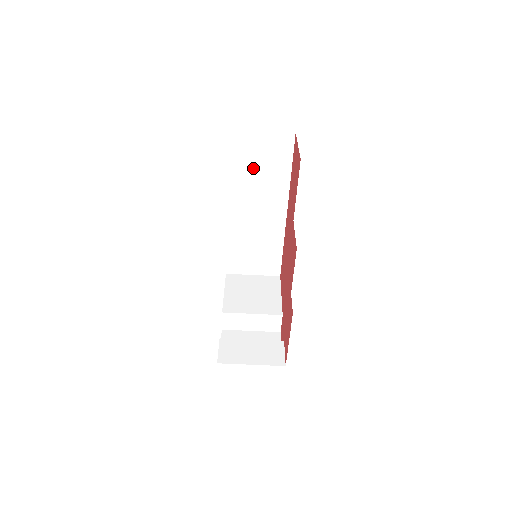
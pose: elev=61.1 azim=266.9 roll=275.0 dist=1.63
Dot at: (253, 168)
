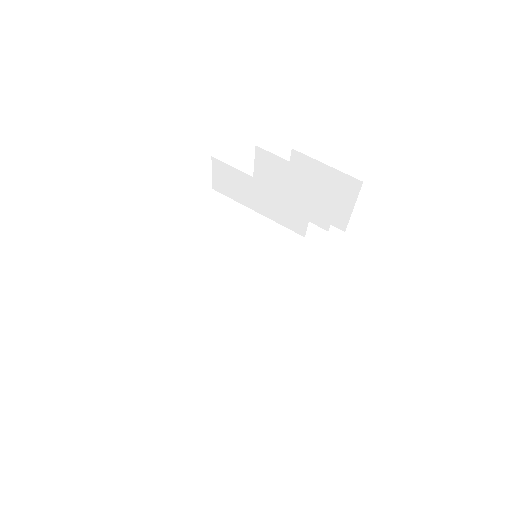
Dot at: (286, 241)
